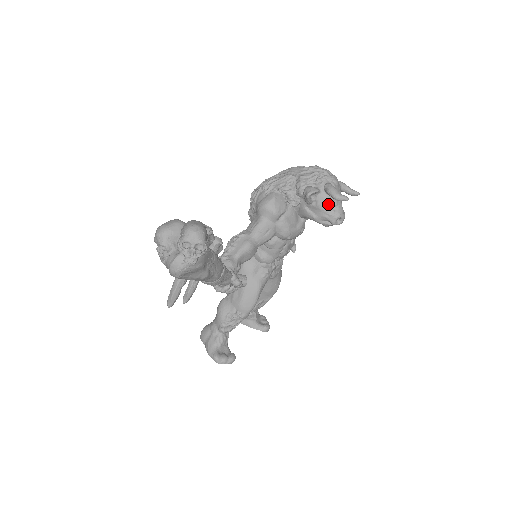
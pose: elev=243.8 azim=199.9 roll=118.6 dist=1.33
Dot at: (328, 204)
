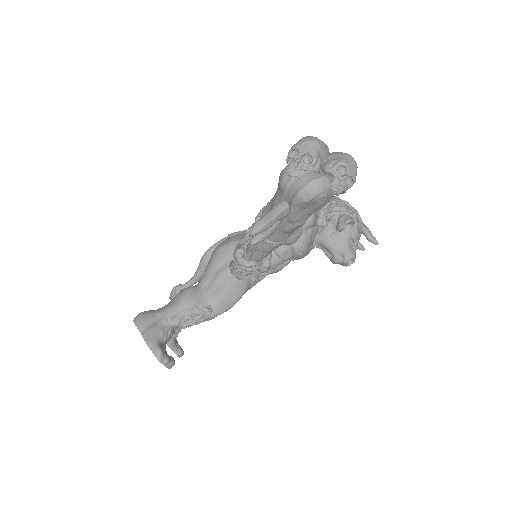
Dot at: (351, 241)
